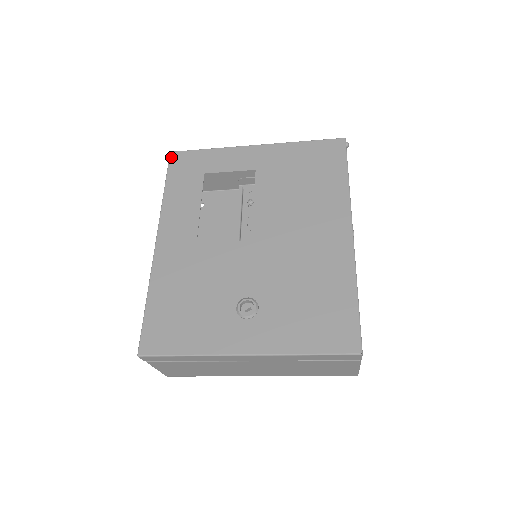
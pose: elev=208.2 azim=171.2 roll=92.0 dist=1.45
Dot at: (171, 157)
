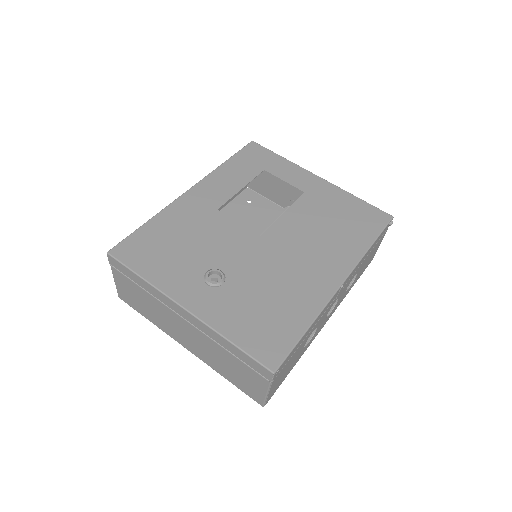
Dot at: (250, 144)
